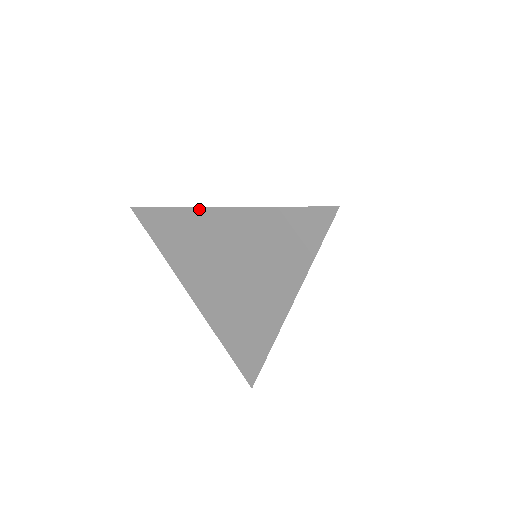
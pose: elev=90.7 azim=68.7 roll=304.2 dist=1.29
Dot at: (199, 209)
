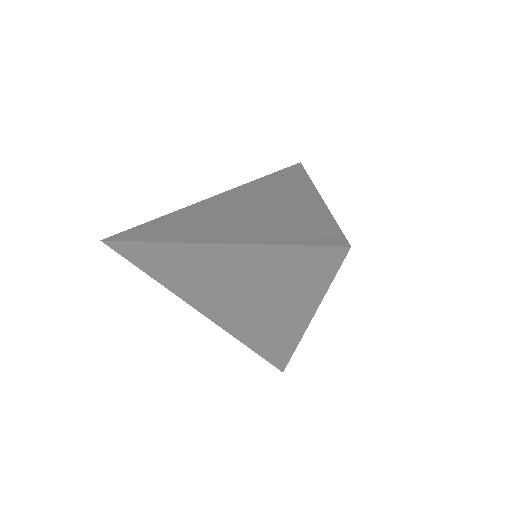
Dot at: (182, 244)
